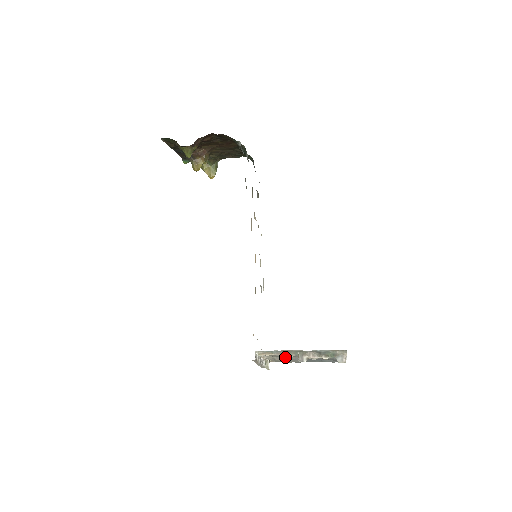
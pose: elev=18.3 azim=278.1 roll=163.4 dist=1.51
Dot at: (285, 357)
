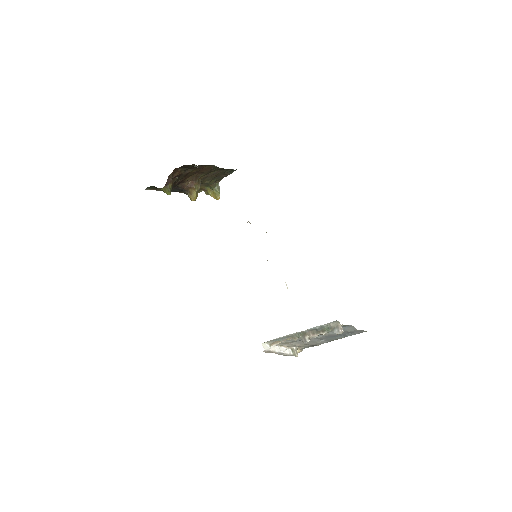
Dot at: occluded
